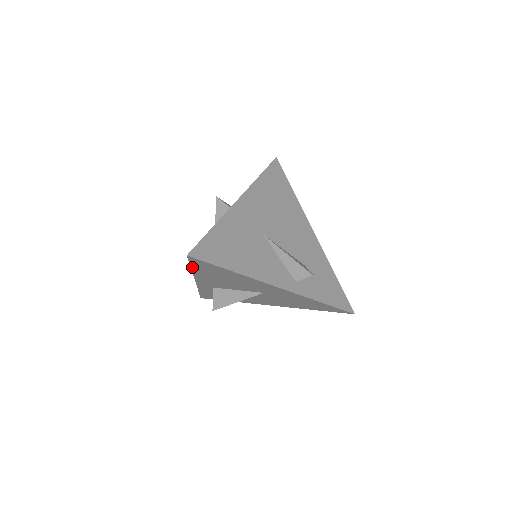
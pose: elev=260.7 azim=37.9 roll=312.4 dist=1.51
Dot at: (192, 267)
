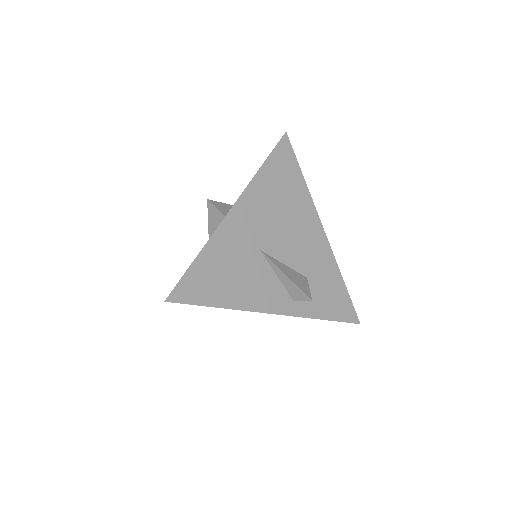
Dot at: occluded
